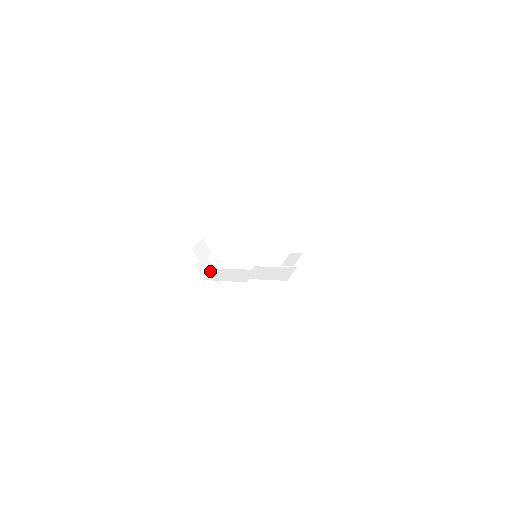
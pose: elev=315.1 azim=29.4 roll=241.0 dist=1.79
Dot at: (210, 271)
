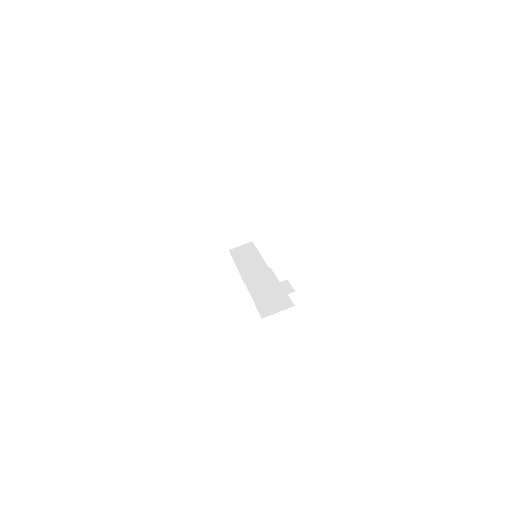
Dot at: (244, 242)
